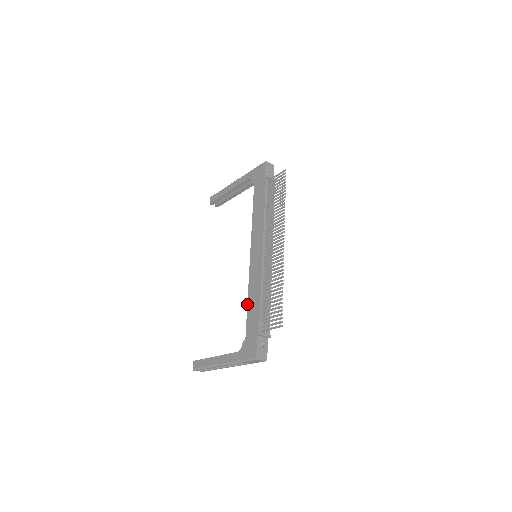
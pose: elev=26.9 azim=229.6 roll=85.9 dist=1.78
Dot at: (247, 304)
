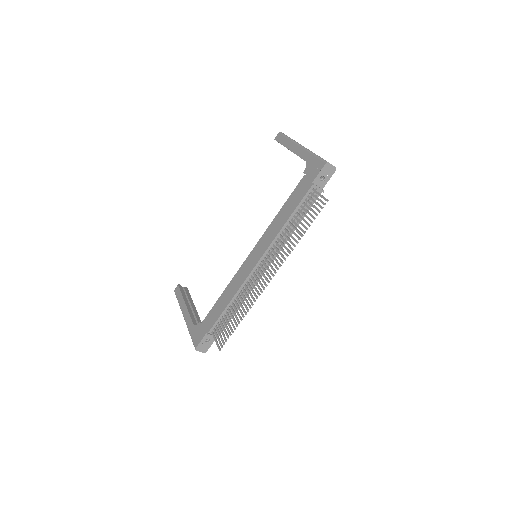
Dot at: (220, 296)
